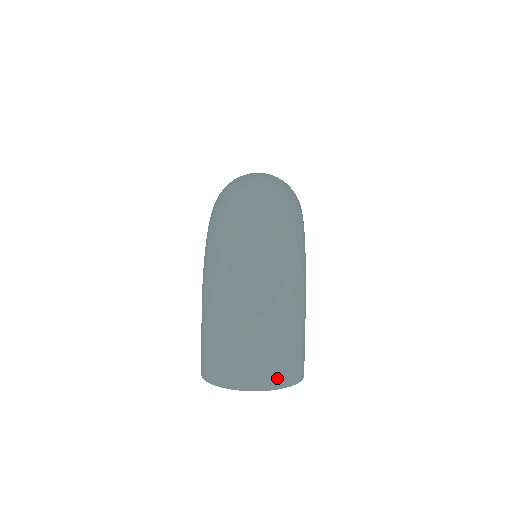
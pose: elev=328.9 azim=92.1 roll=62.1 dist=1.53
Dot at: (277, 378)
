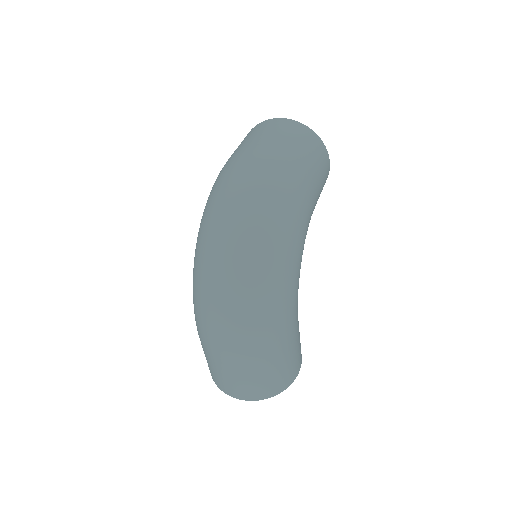
Dot at: (261, 394)
